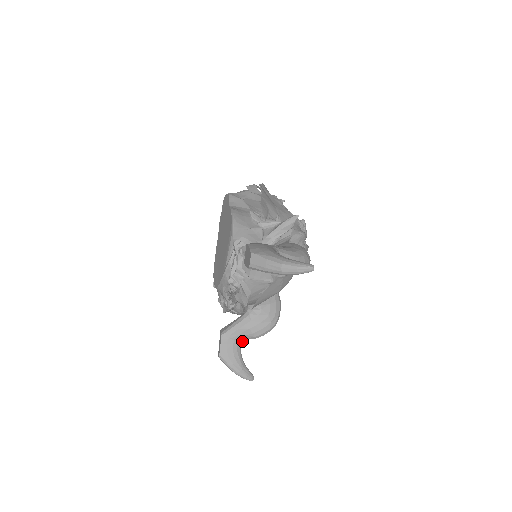
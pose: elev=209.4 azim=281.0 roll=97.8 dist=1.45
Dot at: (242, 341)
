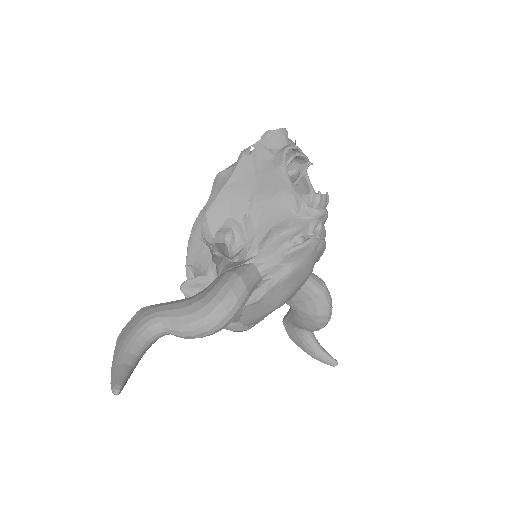
Dot at: occluded
